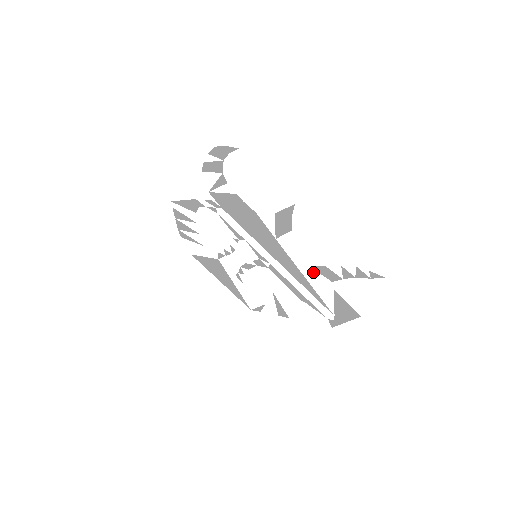
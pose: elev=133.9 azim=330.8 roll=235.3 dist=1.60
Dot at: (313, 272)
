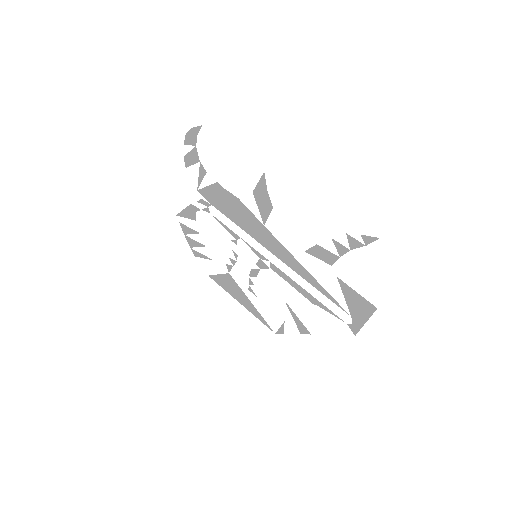
Dot at: (310, 258)
